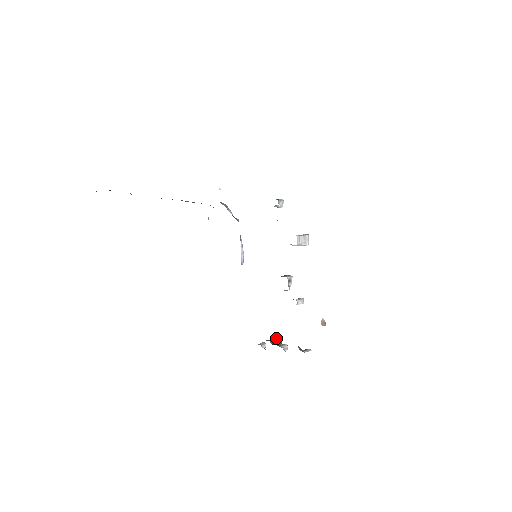
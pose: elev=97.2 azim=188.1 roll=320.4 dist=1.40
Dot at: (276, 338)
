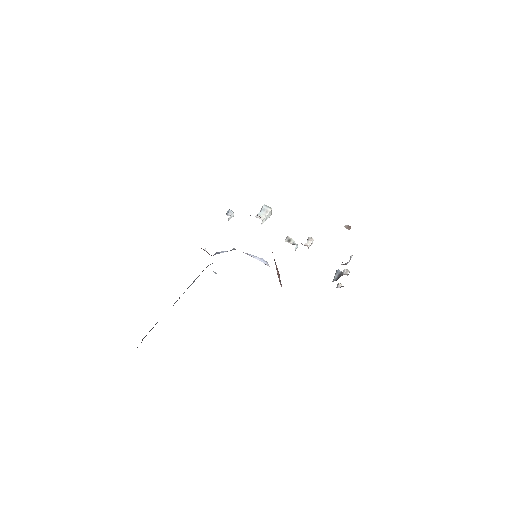
Dot at: (335, 274)
